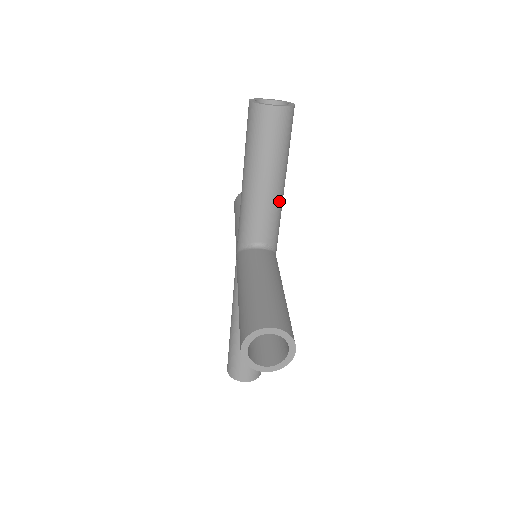
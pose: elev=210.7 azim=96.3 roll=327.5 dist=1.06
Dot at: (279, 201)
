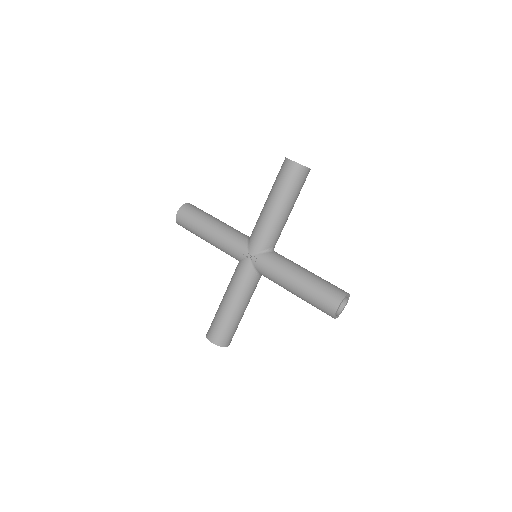
Dot at: occluded
